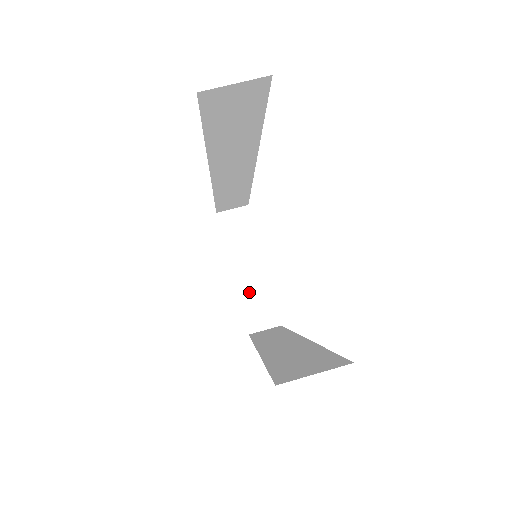
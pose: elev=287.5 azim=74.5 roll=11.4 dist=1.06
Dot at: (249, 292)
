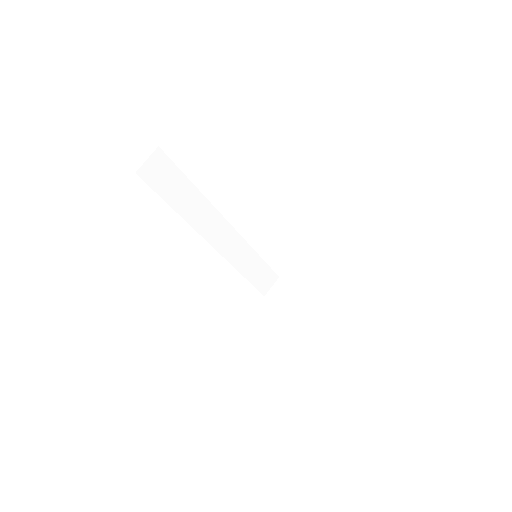
Dot at: (315, 320)
